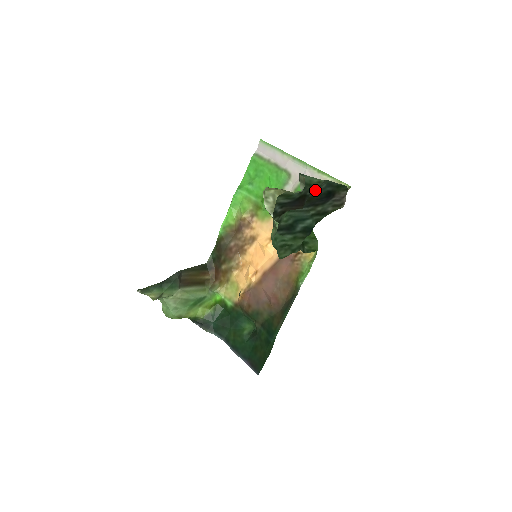
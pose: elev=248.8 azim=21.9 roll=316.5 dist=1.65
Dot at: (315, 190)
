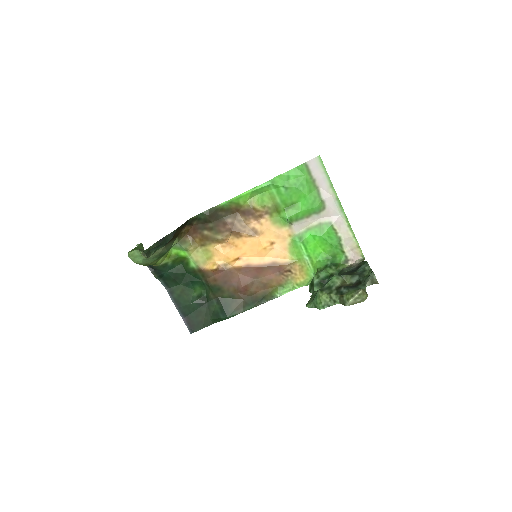
Dot at: (361, 272)
